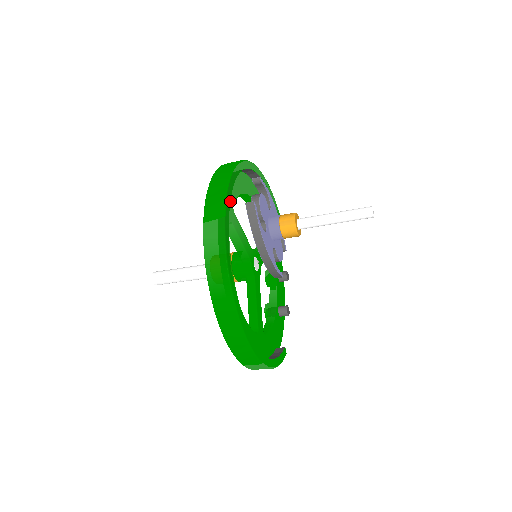
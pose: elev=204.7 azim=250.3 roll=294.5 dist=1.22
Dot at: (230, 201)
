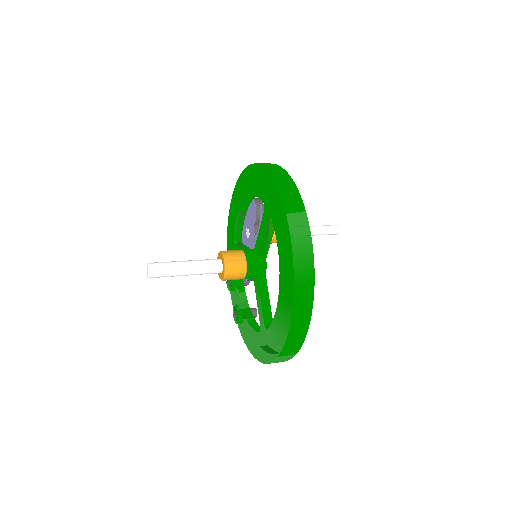
Dot at: occluded
